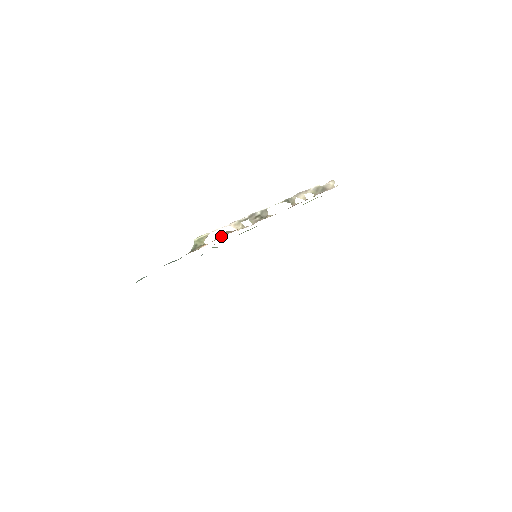
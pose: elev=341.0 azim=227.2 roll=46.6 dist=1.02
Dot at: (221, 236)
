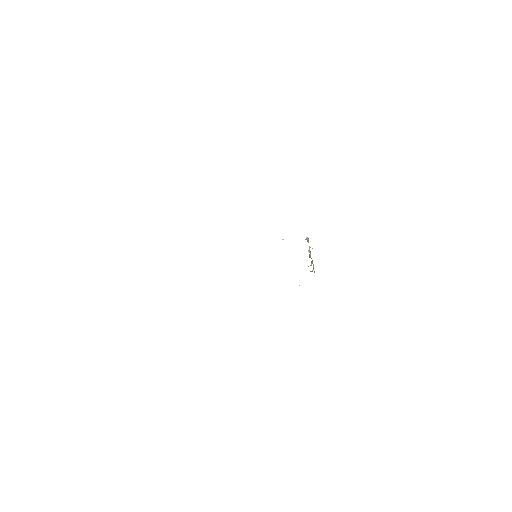
Dot at: occluded
